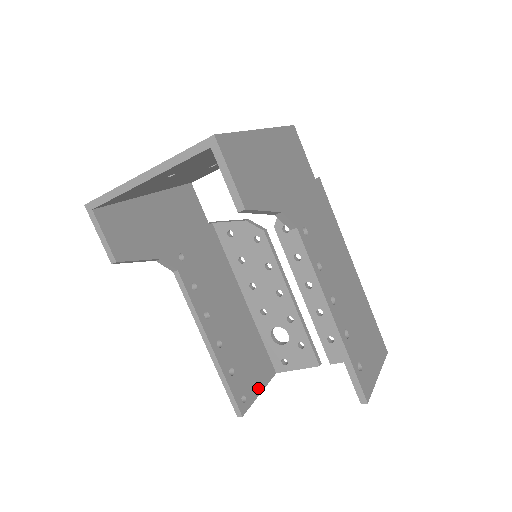
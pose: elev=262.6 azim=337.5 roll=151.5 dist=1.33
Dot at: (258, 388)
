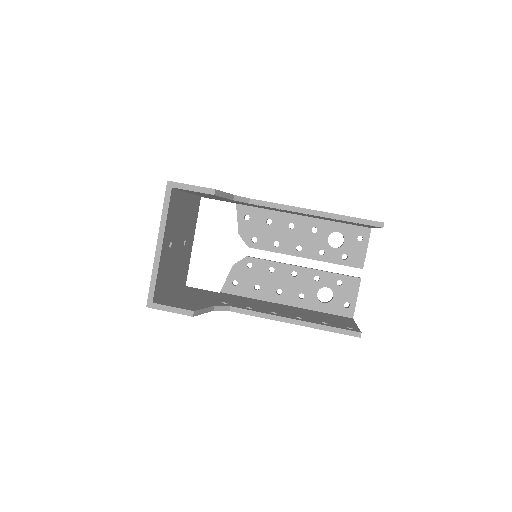
Dot at: (352, 324)
